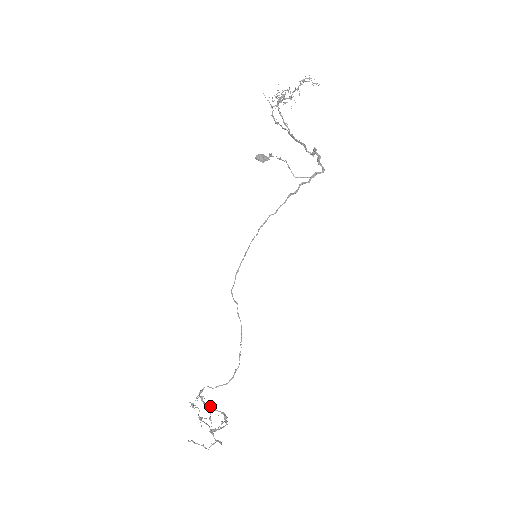
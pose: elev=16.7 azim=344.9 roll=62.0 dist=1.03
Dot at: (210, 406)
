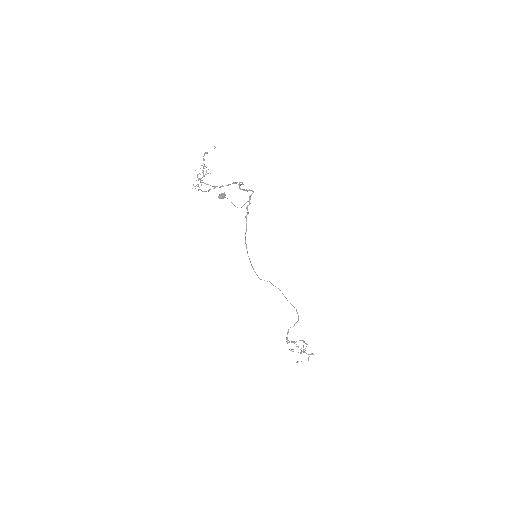
Dot at: (292, 342)
